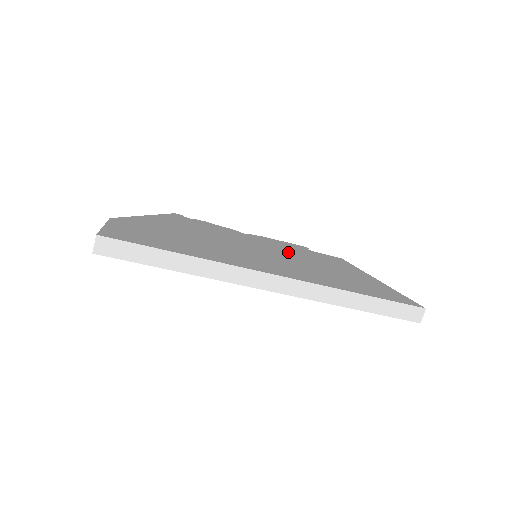
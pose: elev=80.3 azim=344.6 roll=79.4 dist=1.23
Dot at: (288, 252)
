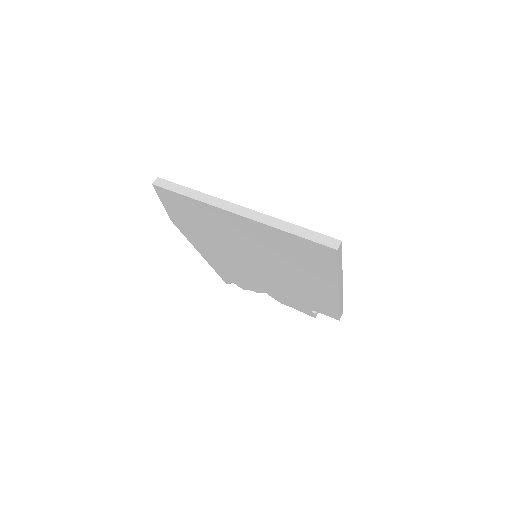
Dot at: occluded
